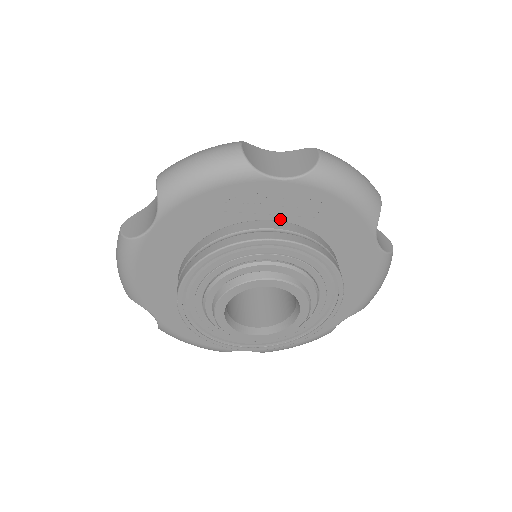
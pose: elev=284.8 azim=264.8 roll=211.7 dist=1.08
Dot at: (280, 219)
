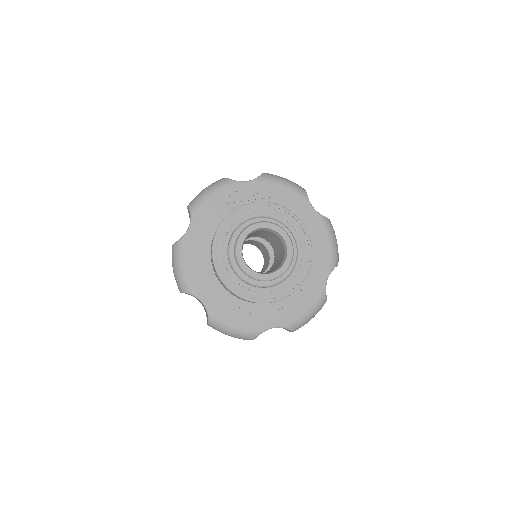
Dot at: occluded
